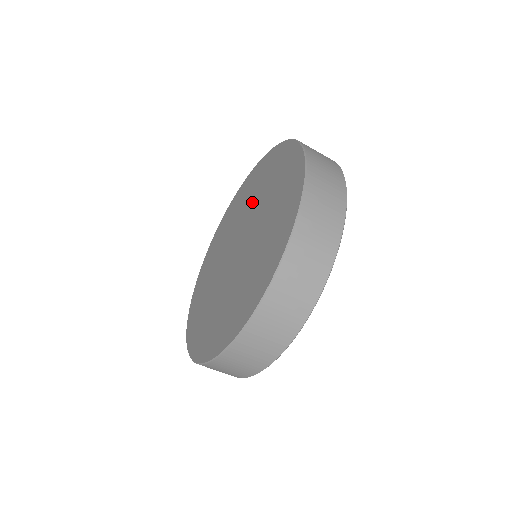
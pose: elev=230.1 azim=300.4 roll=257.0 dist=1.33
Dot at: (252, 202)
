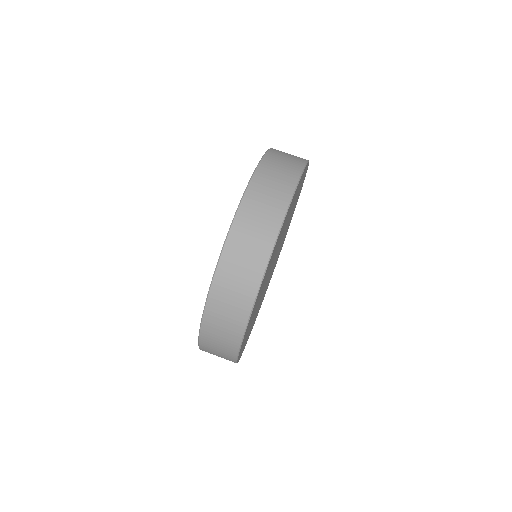
Dot at: occluded
